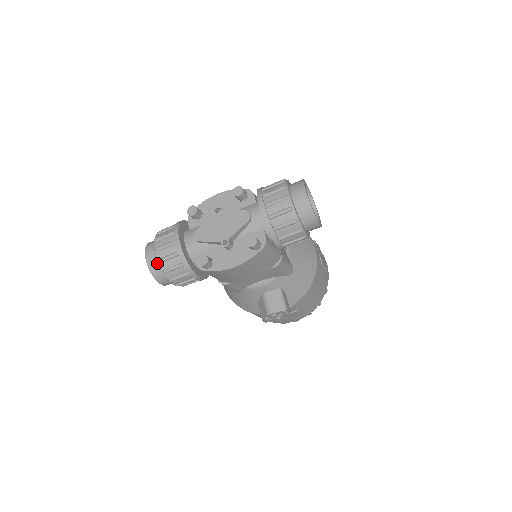
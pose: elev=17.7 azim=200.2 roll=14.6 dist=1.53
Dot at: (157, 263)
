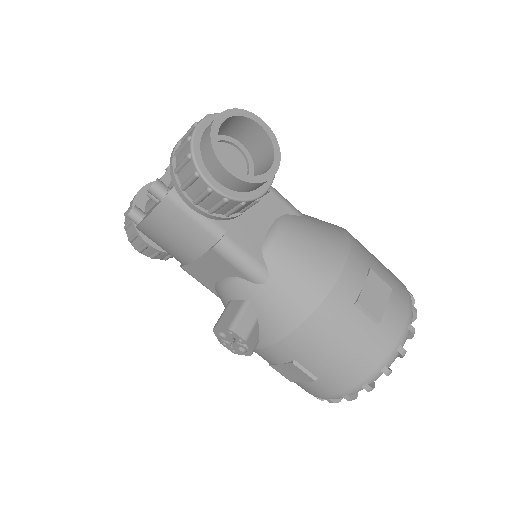
Dot at: occluded
